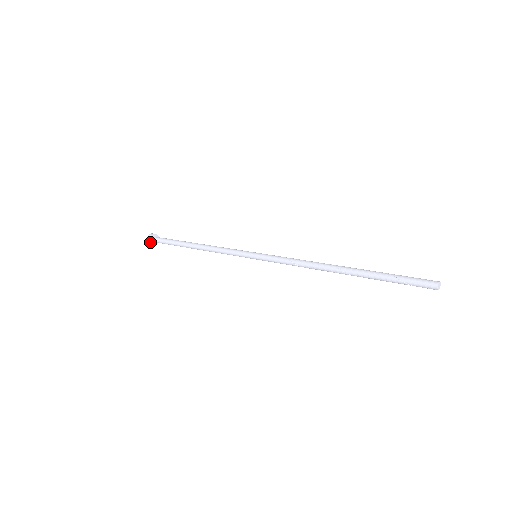
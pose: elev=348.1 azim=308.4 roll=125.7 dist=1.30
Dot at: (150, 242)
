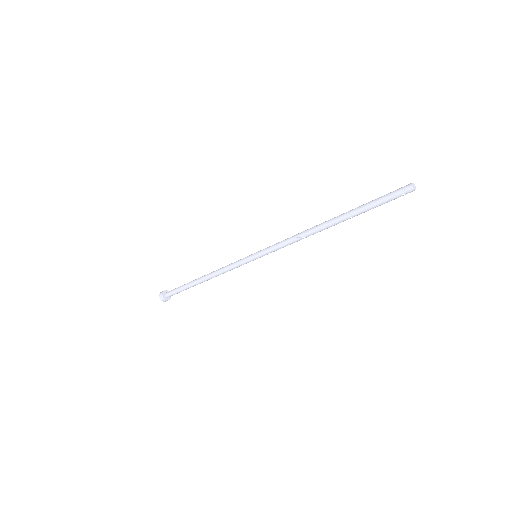
Dot at: (162, 292)
